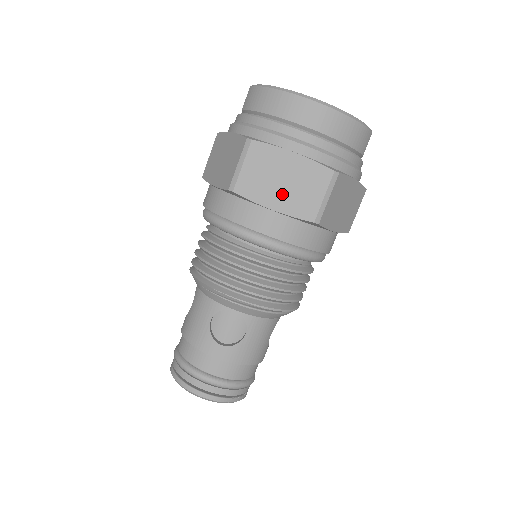
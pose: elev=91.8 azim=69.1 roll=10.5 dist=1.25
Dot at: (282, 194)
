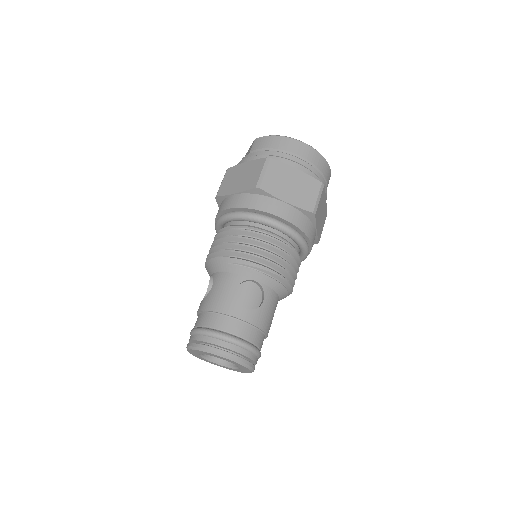
Dot at: (292, 193)
